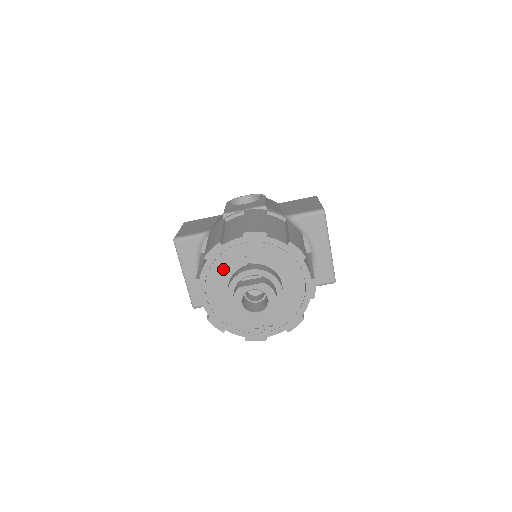
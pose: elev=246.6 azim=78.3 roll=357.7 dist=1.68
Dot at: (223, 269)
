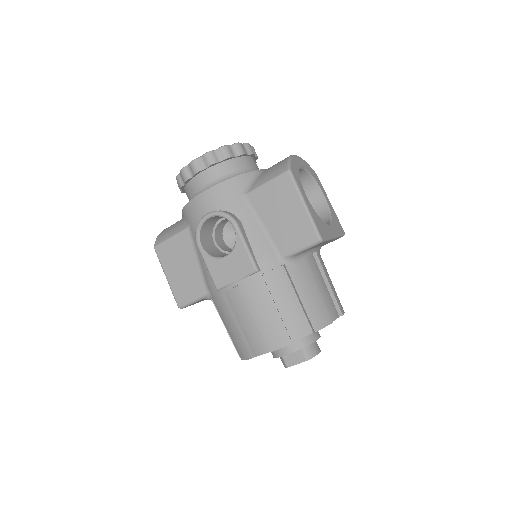
Dot at: occluded
